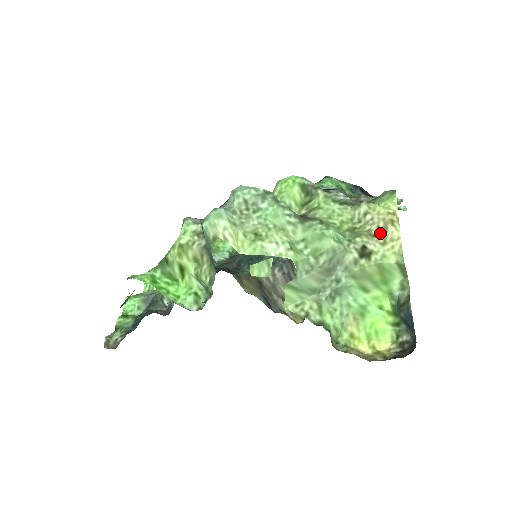
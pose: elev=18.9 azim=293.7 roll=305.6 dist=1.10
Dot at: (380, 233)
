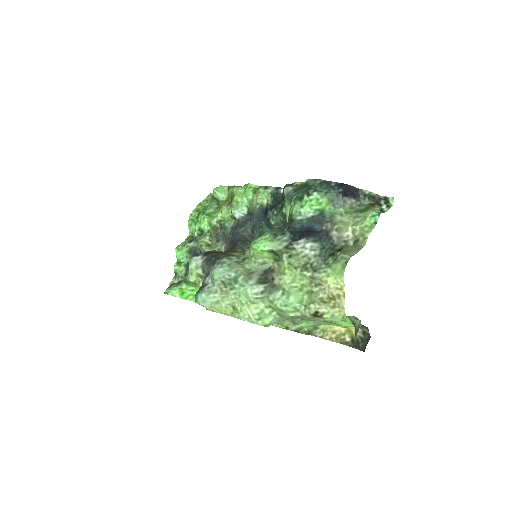
Dot at: (330, 300)
